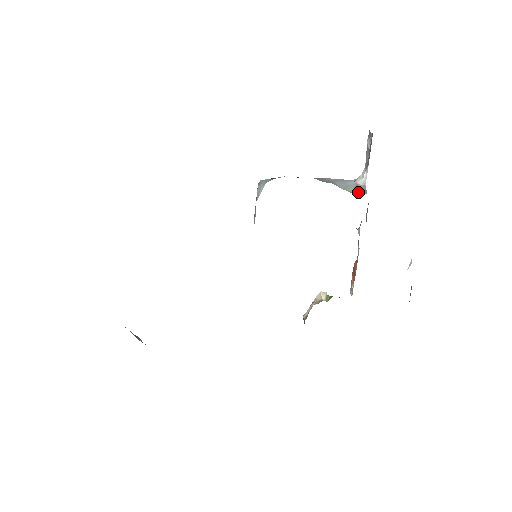
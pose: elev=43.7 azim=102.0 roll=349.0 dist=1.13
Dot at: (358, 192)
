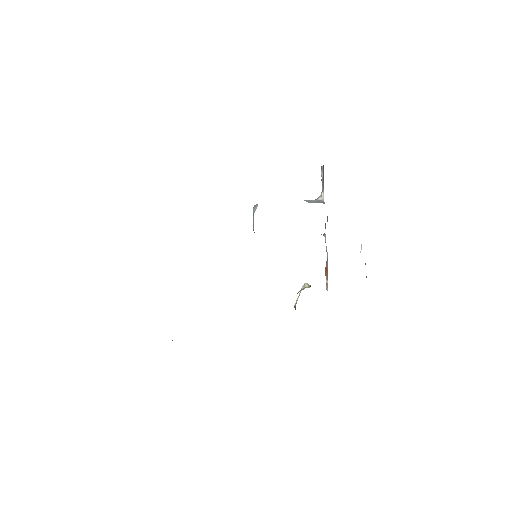
Dot at: occluded
